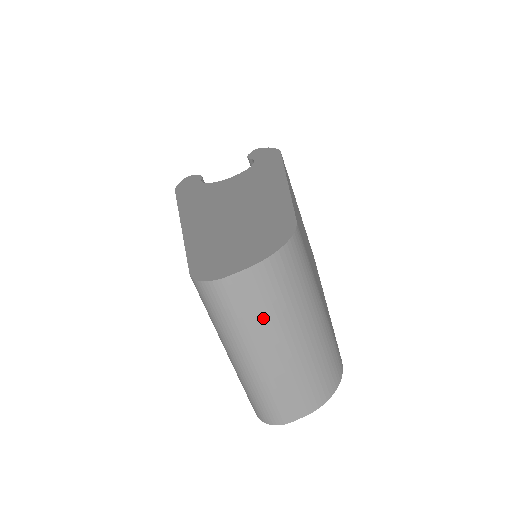
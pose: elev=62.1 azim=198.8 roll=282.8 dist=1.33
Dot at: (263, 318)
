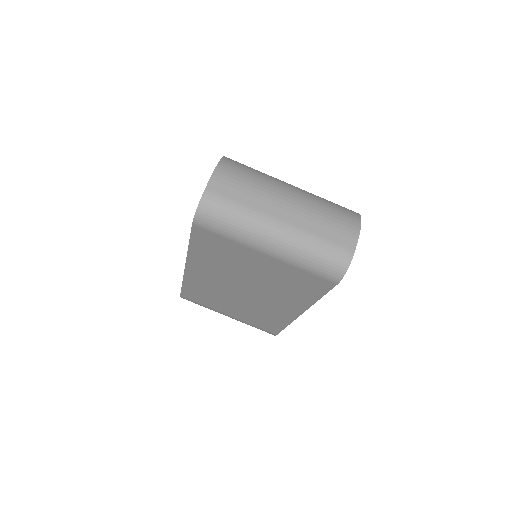
Dot at: (253, 196)
